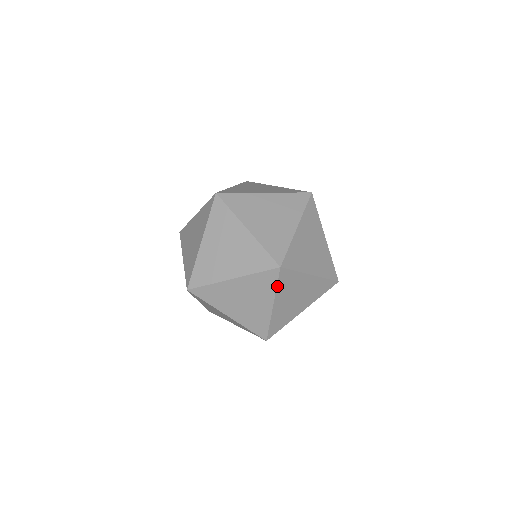
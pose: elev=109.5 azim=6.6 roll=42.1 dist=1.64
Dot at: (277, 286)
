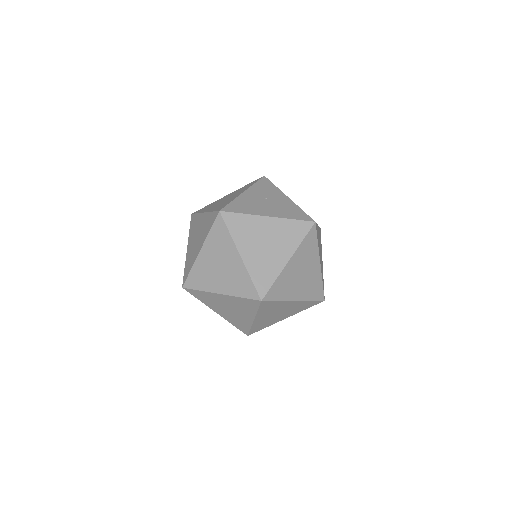
Dot at: (278, 300)
